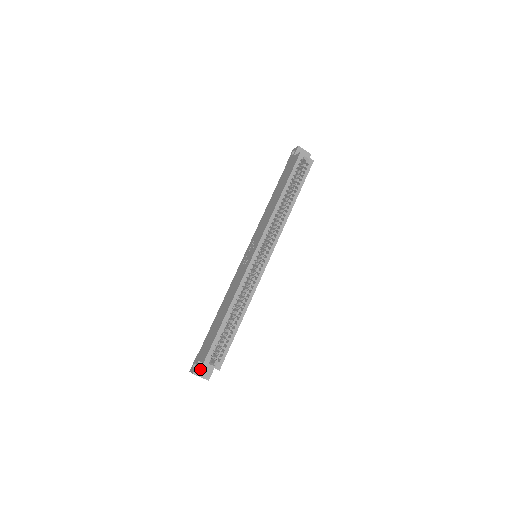
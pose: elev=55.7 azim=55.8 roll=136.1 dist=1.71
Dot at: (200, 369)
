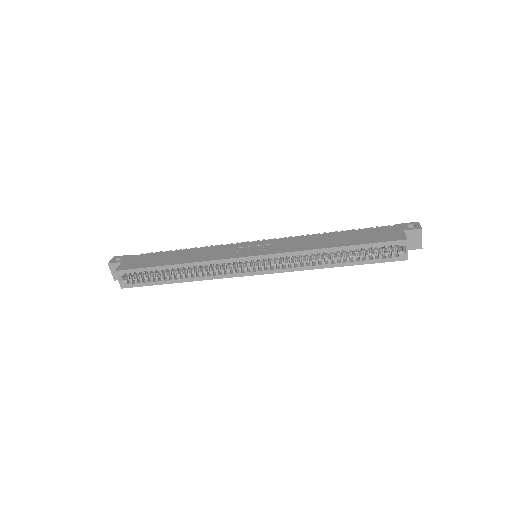
Dot at: (116, 267)
